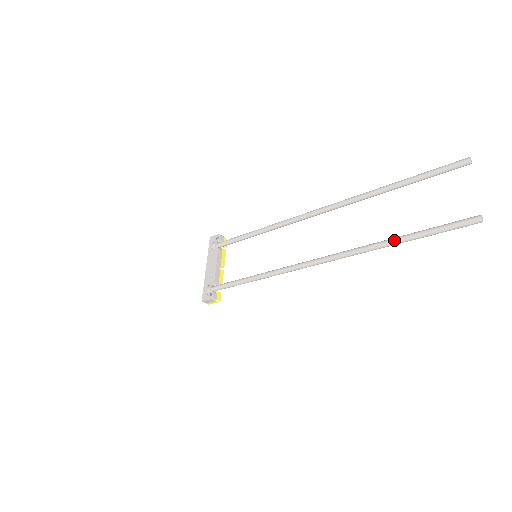
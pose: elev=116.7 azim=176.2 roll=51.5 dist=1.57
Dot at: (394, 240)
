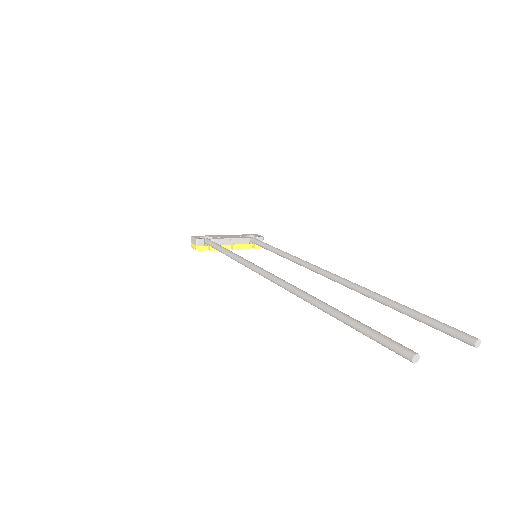
Dot at: (336, 309)
